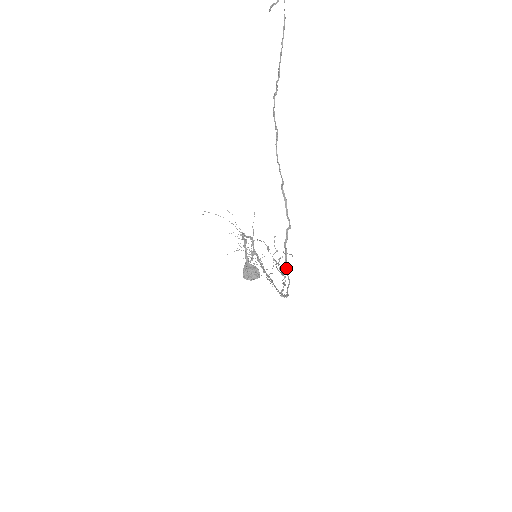
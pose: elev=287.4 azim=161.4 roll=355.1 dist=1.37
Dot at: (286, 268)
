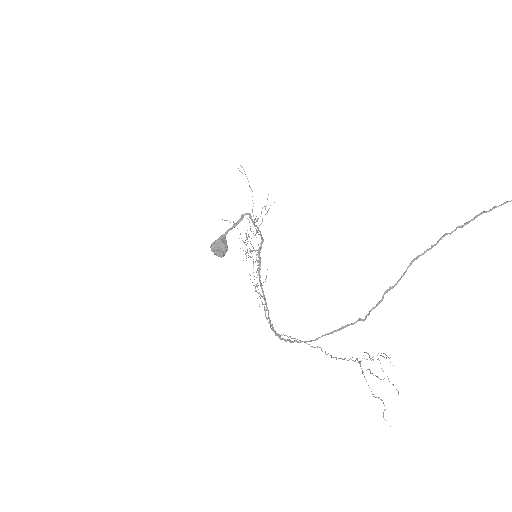
Dot at: occluded
